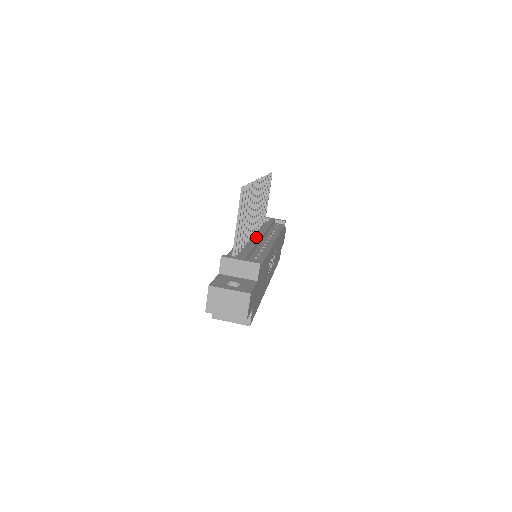
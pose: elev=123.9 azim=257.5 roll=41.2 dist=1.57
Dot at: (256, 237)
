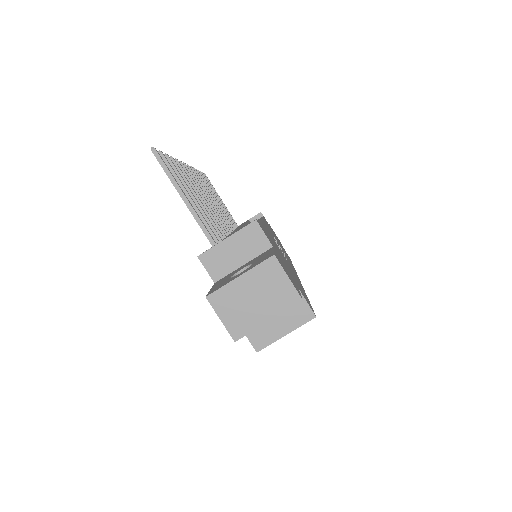
Dot at: occluded
